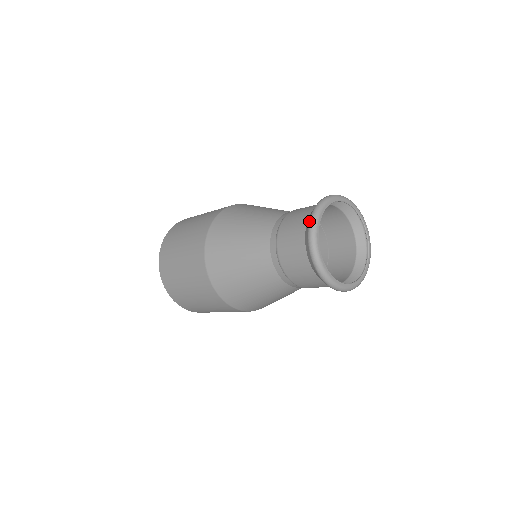
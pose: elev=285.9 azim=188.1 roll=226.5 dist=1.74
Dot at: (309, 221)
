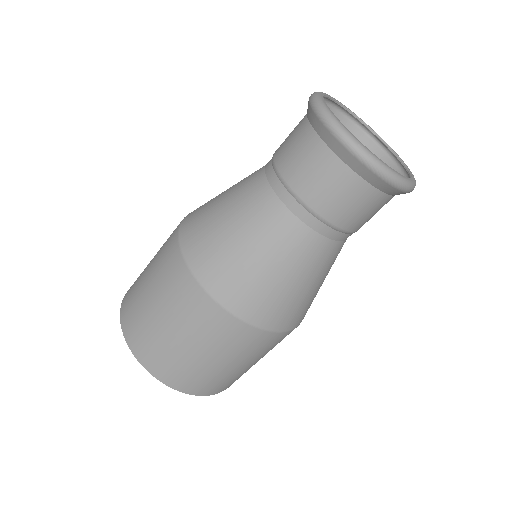
Dot at: (356, 158)
